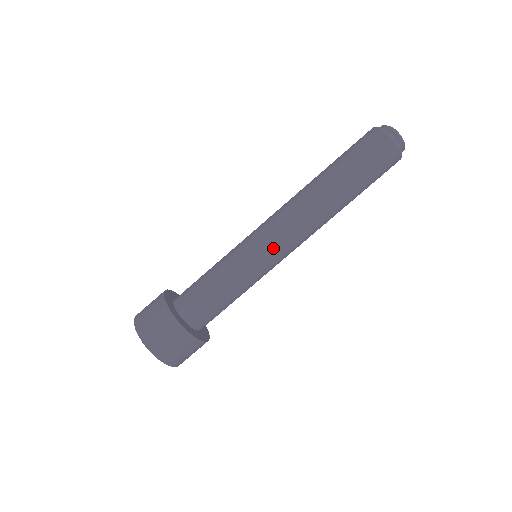
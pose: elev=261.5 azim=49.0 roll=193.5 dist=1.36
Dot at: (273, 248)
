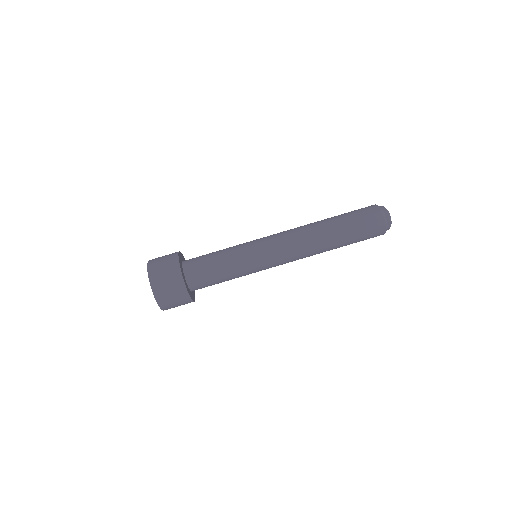
Dot at: (273, 258)
